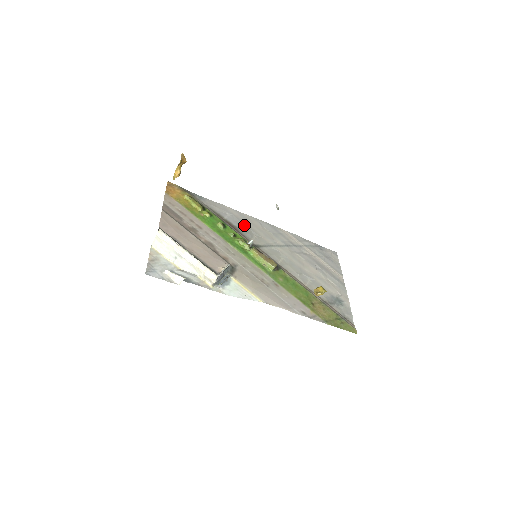
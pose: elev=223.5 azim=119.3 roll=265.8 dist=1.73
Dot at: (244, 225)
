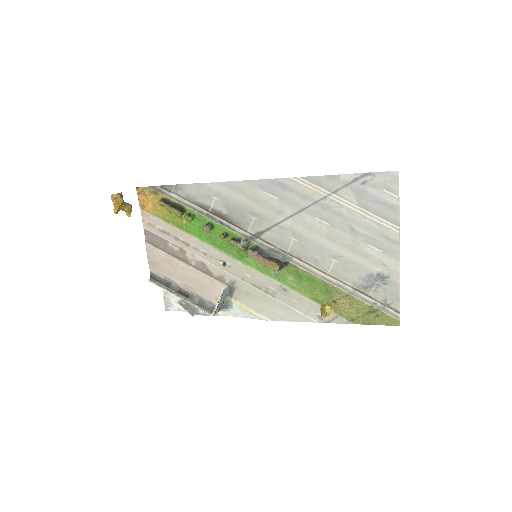
Dot at: (236, 206)
